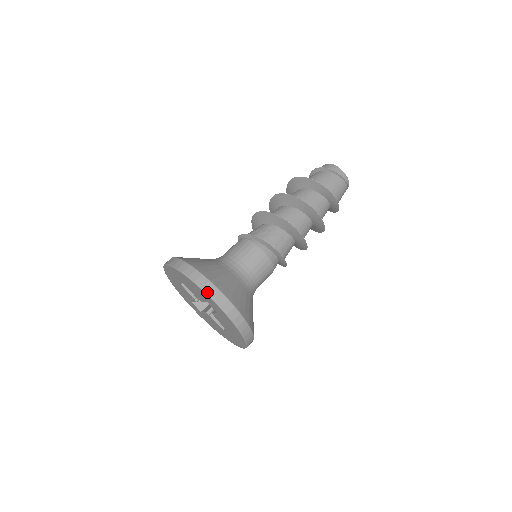
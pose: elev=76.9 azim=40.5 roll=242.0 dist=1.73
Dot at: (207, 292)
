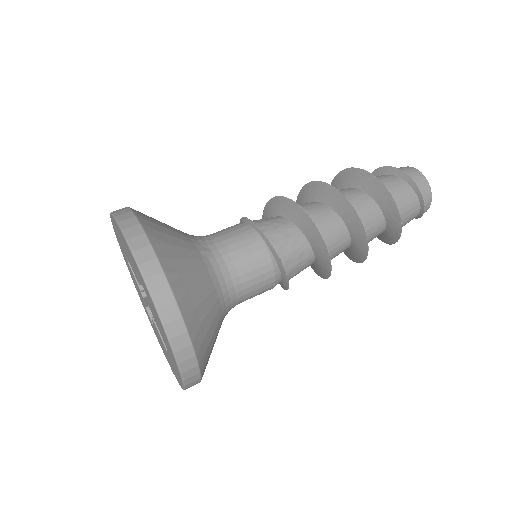
Dot at: (185, 379)
